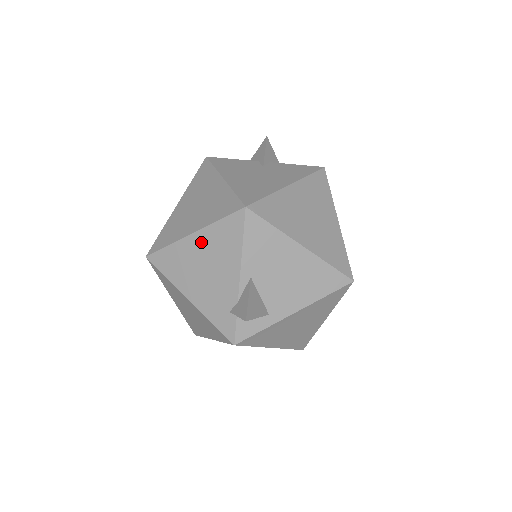
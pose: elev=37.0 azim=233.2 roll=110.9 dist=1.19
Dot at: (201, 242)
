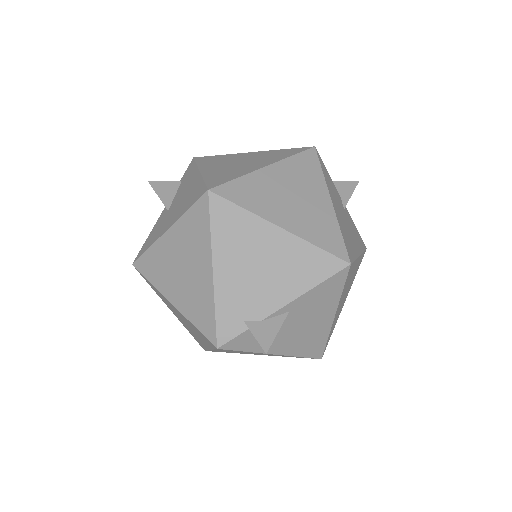
Dot at: (281, 243)
